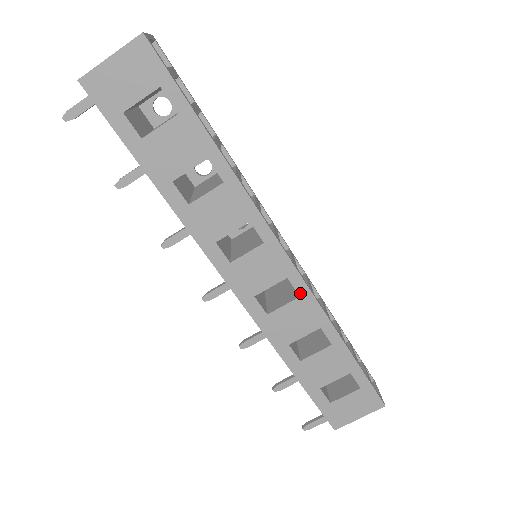
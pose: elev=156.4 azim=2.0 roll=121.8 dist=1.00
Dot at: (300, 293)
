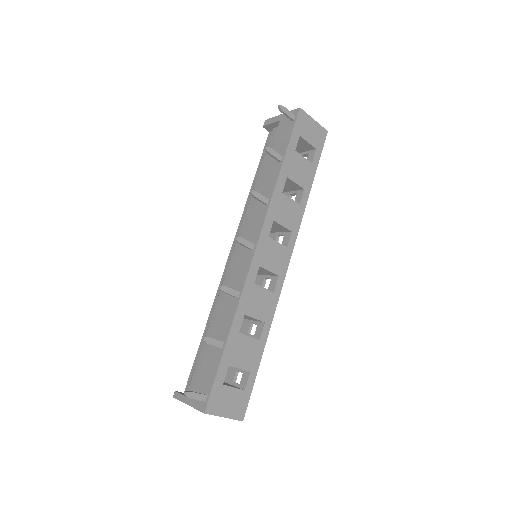
Dot at: (276, 291)
